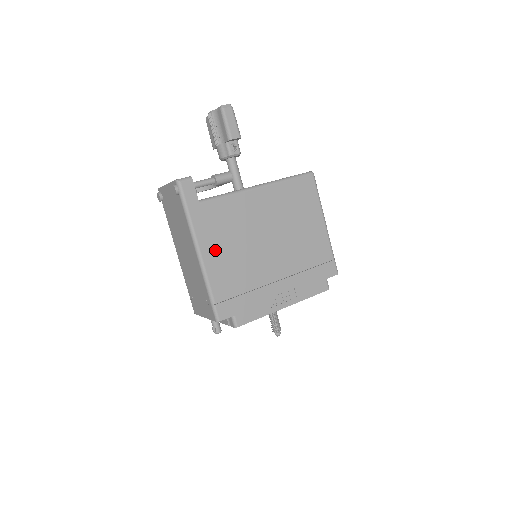
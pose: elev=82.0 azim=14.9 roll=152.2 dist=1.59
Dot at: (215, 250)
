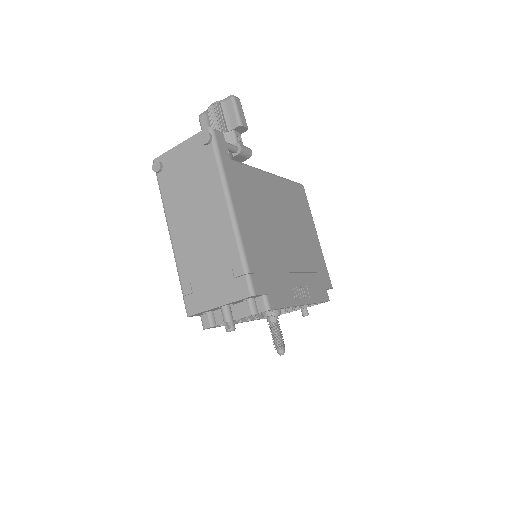
Dot at: (245, 213)
